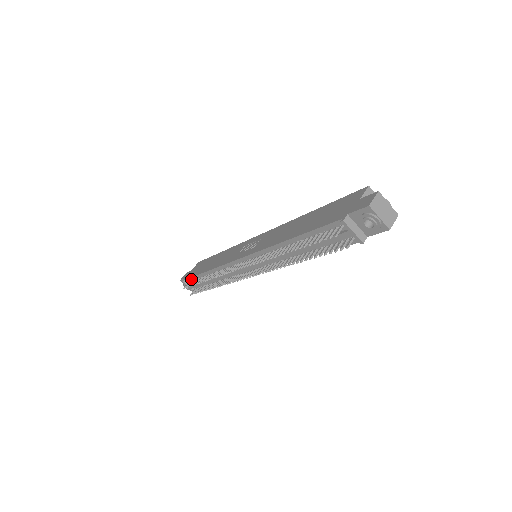
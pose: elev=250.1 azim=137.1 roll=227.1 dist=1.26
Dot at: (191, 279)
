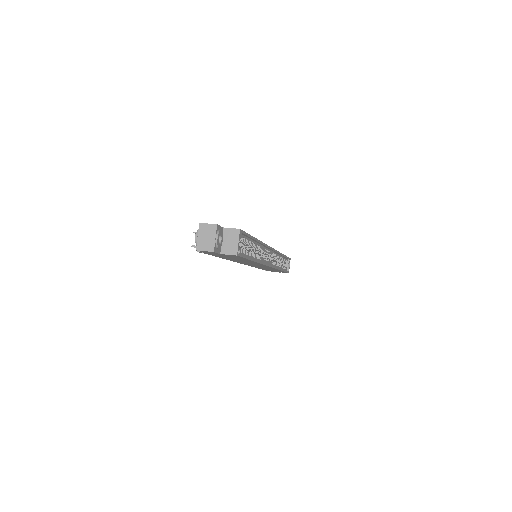
Dot at: occluded
